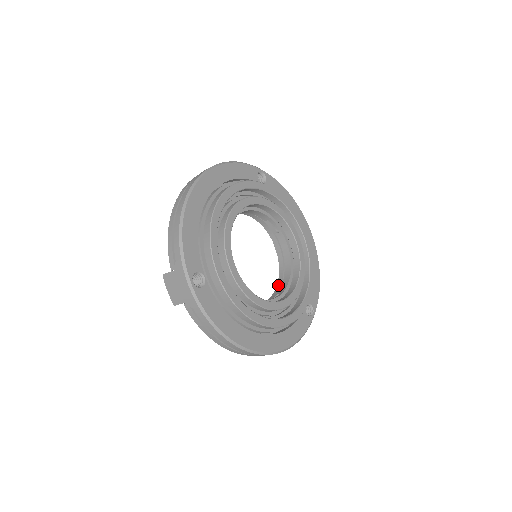
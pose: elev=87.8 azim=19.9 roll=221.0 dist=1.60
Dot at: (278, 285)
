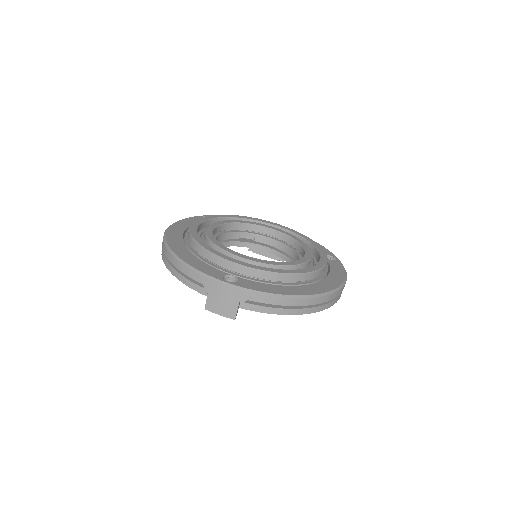
Dot at: occluded
